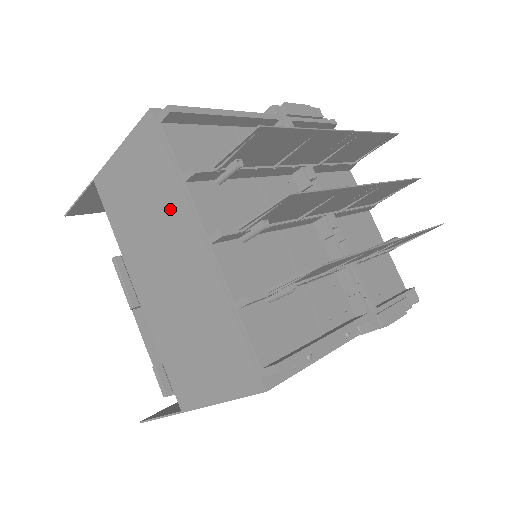
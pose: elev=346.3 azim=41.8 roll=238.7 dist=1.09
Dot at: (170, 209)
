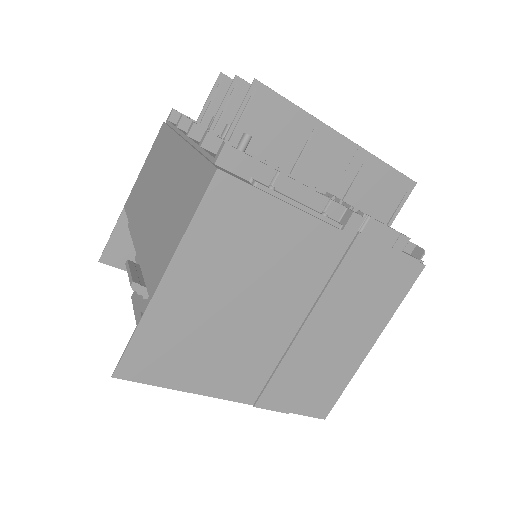
Dot at: (166, 153)
